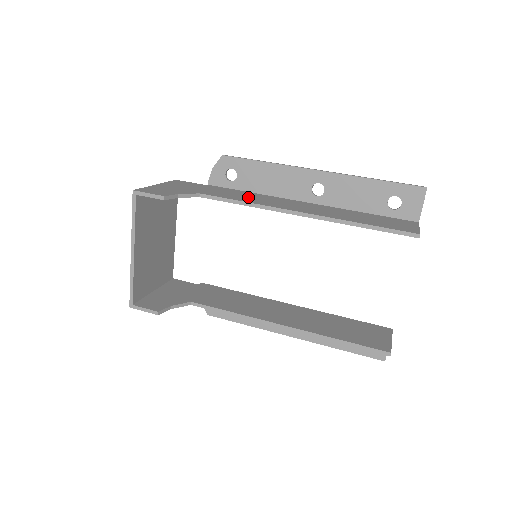
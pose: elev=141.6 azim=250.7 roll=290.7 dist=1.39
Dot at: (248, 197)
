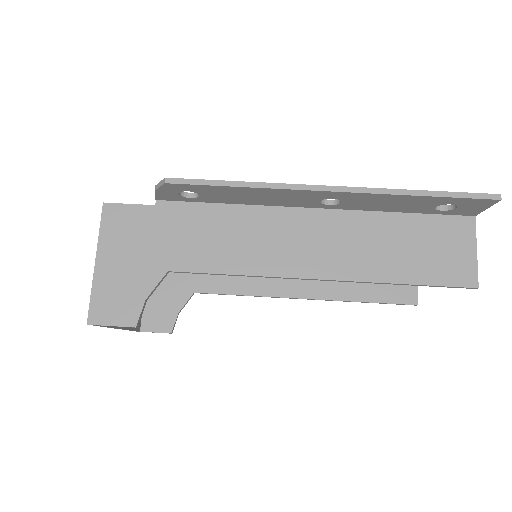
Dot at: (233, 243)
